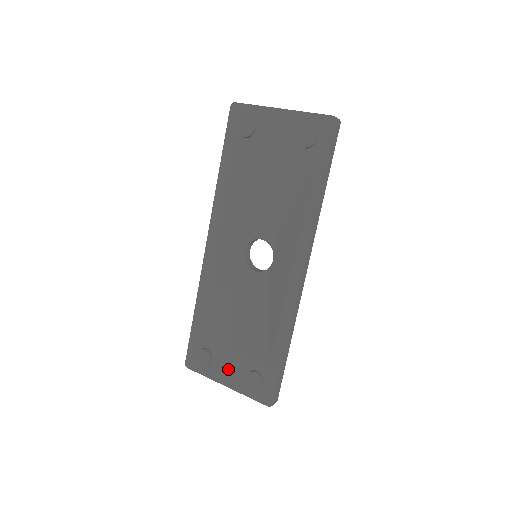
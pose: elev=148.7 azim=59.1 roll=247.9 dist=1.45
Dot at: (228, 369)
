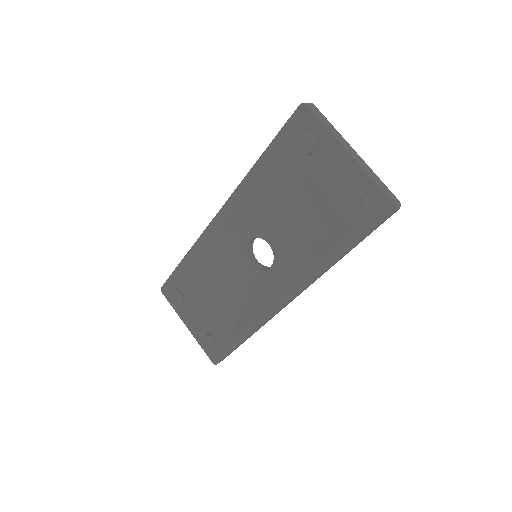
Dot at: (193, 318)
